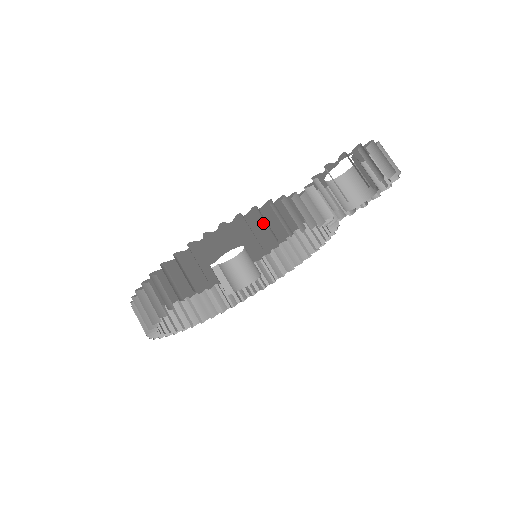
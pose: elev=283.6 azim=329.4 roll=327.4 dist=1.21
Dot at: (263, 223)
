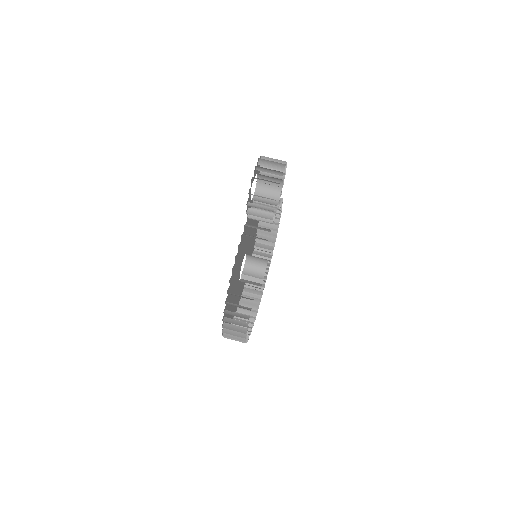
Dot at: (244, 244)
